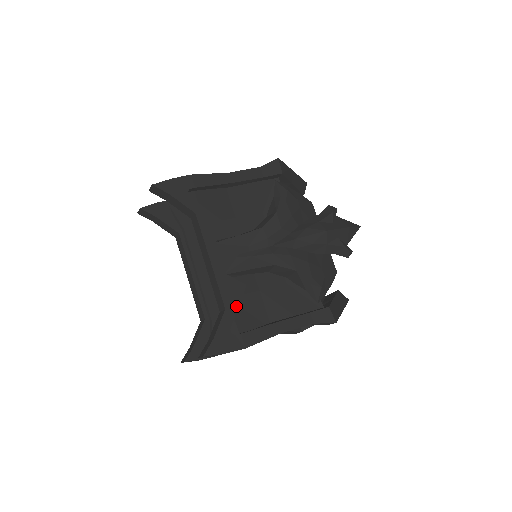
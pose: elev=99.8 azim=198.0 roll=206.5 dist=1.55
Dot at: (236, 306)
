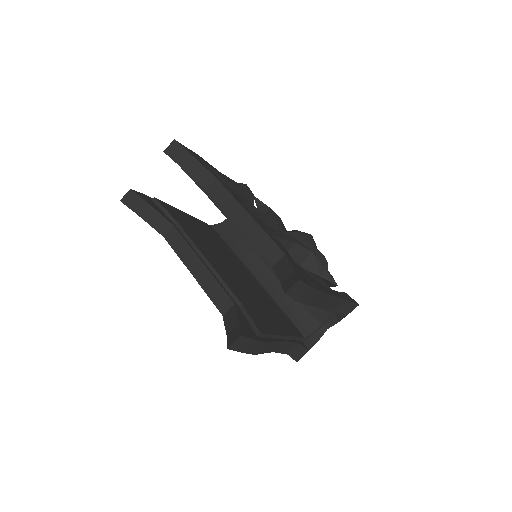
Dot at: (290, 257)
